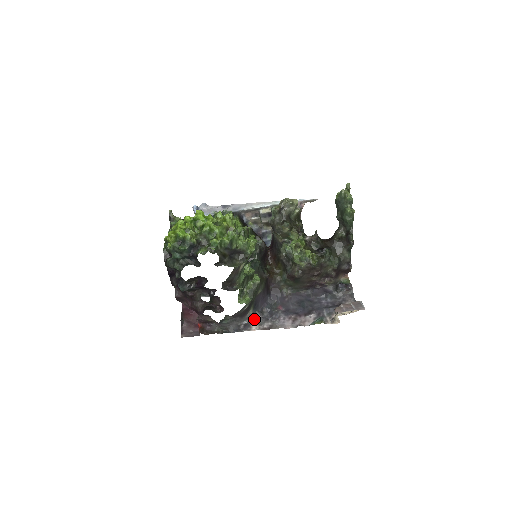
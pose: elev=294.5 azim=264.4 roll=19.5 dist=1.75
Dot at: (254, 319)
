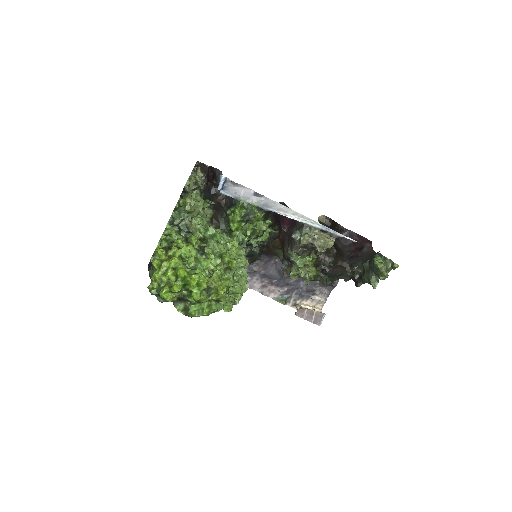
Dot at: occluded
